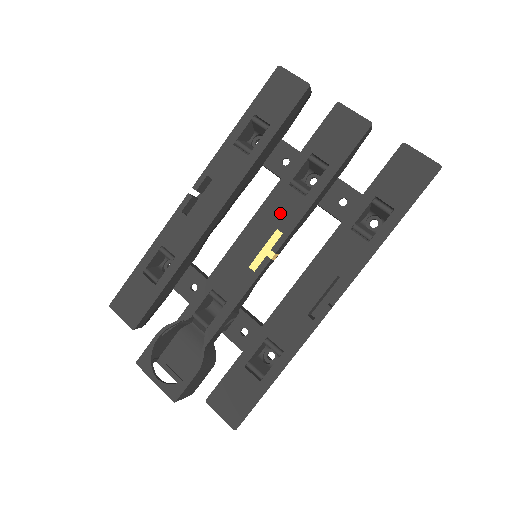
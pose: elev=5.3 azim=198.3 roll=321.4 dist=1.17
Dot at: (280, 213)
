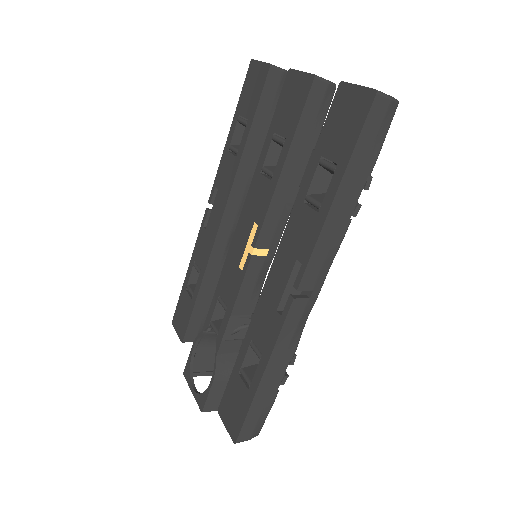
Dot at: (256, 205)
